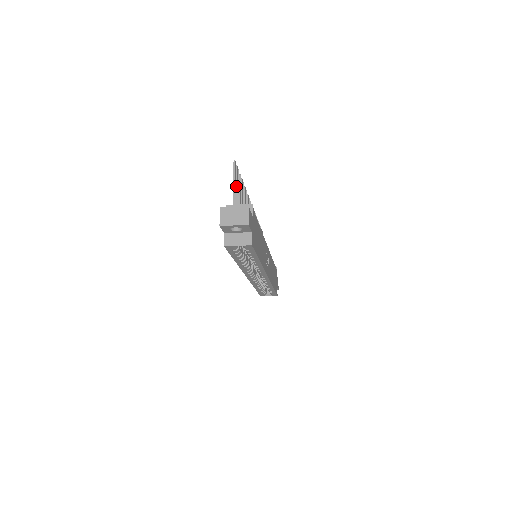
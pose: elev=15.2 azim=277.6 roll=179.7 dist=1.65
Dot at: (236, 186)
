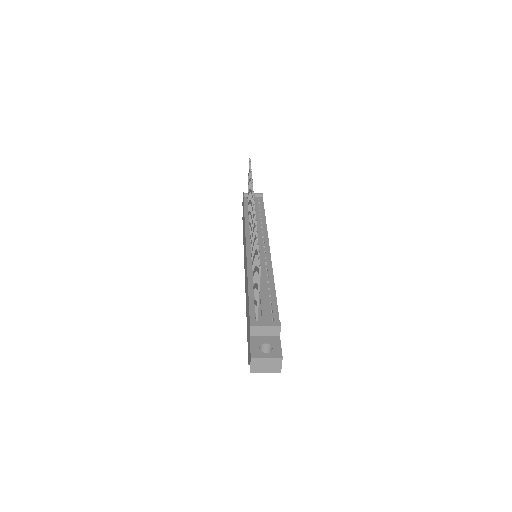
Dot at: occluded
